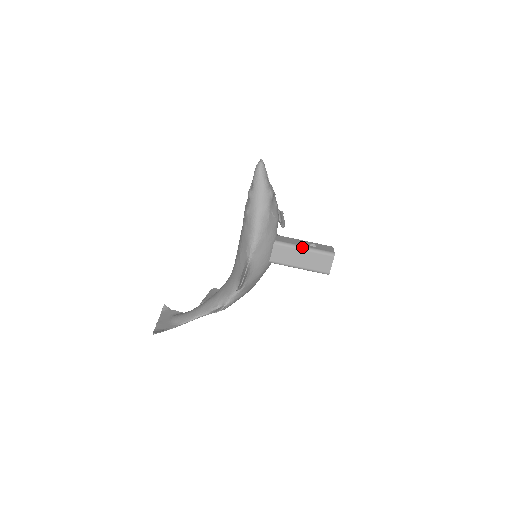
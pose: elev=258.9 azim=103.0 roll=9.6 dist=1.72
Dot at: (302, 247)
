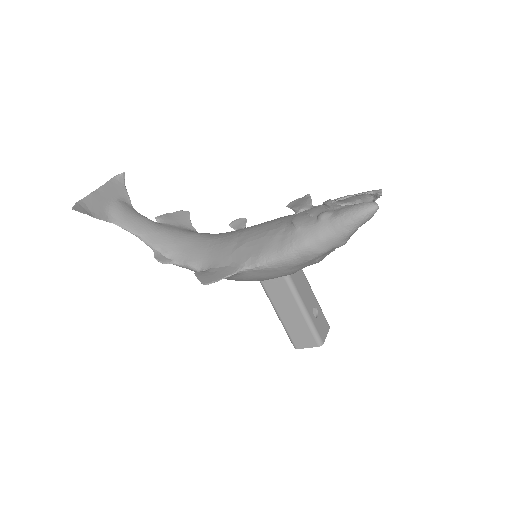
Dot at: (304, 308)
